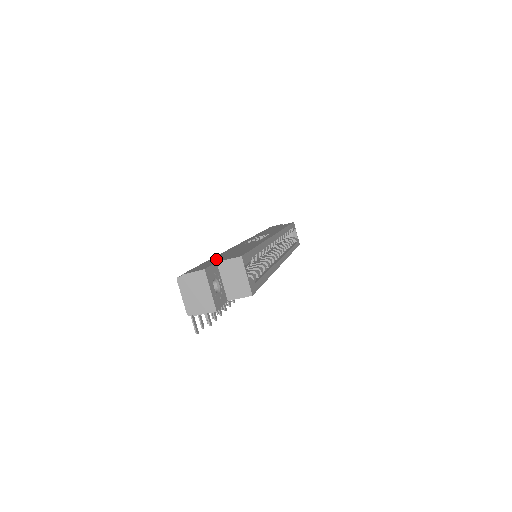
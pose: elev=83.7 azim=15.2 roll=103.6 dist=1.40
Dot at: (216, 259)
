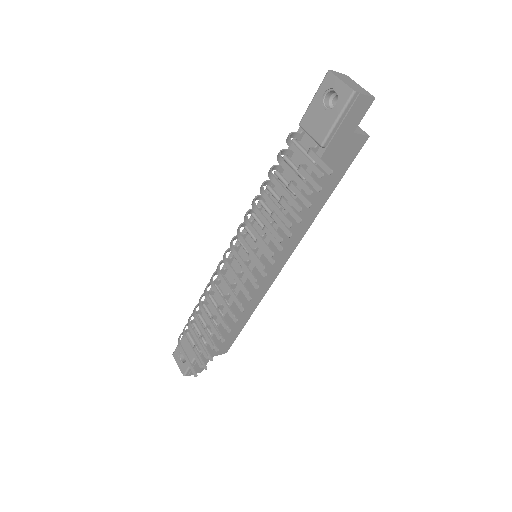
Dot at: occluded
